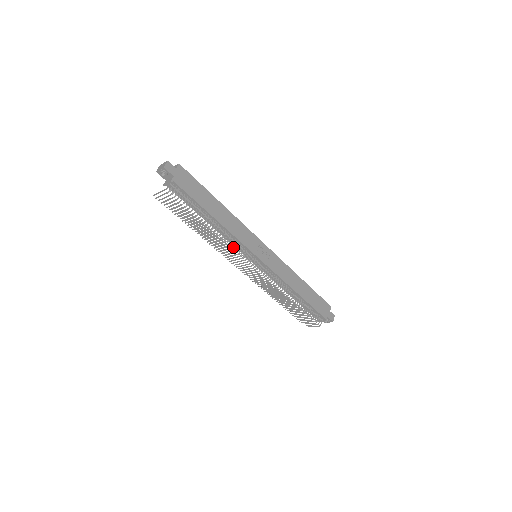
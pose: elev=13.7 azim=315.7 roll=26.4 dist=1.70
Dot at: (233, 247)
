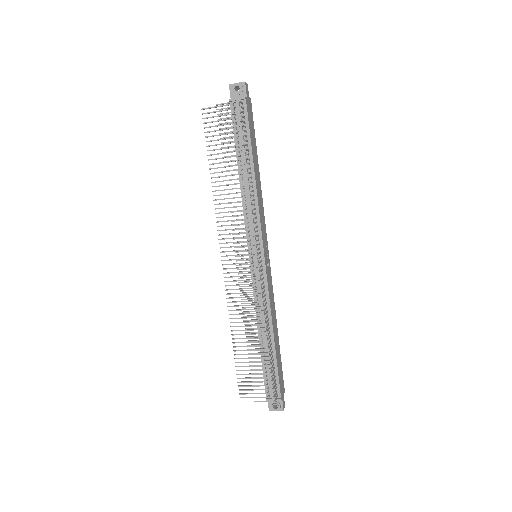
Dot at: (246, 222)
